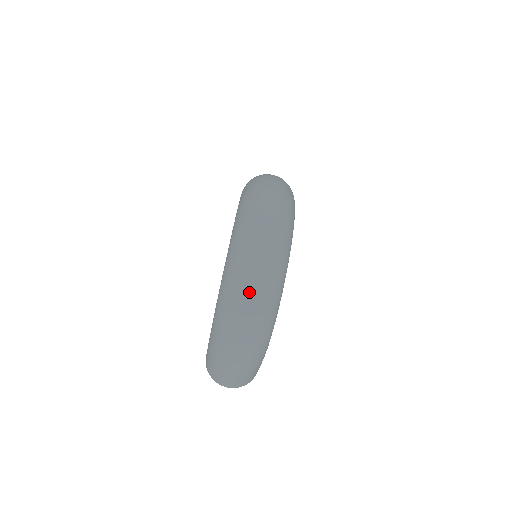
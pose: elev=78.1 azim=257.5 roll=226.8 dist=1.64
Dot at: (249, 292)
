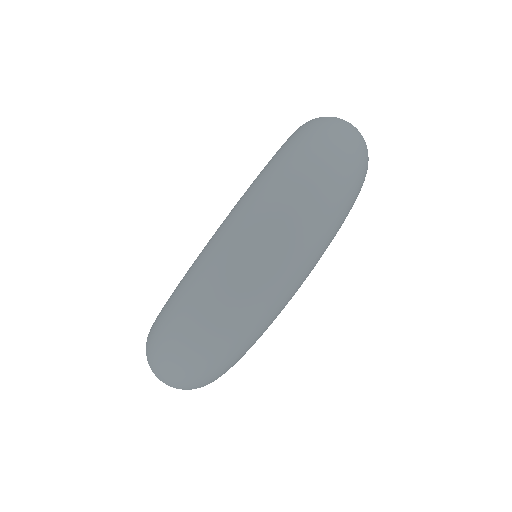
Dot at: (178, 359)
